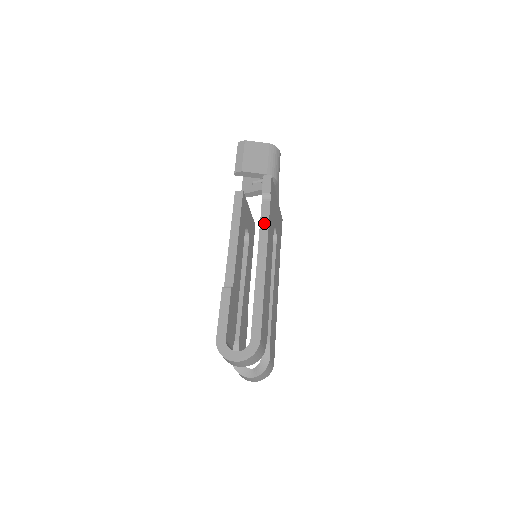
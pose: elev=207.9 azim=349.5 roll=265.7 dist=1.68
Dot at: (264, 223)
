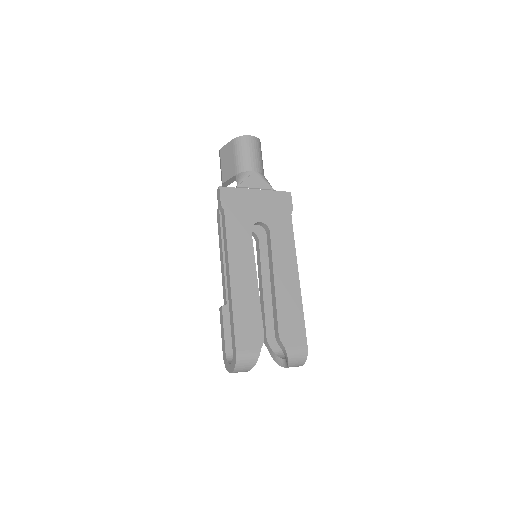
Dot at: (224, 238)
